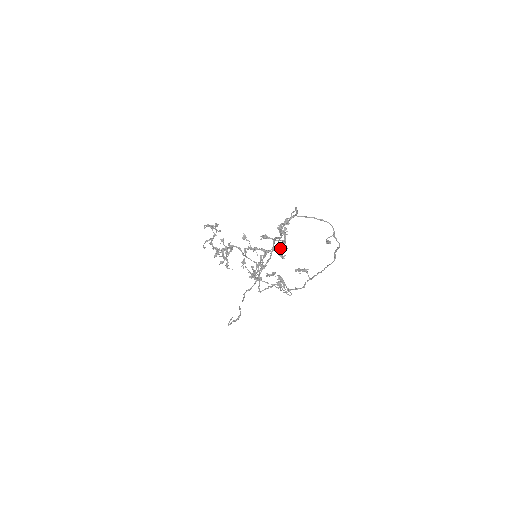
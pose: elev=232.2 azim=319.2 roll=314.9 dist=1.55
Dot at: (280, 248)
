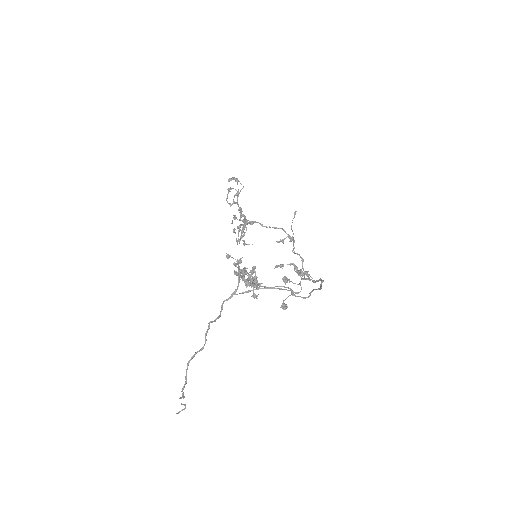
Dot at: (253, 286)
